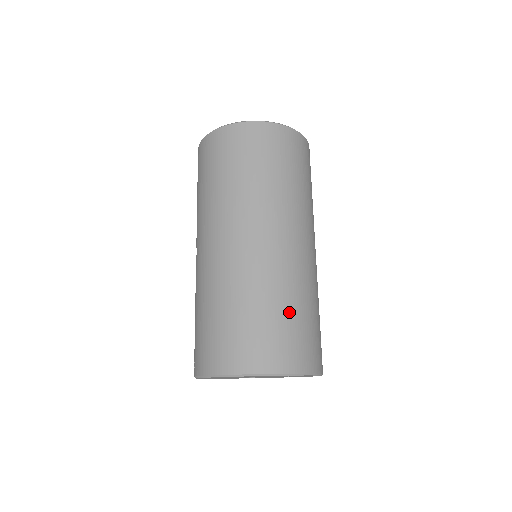
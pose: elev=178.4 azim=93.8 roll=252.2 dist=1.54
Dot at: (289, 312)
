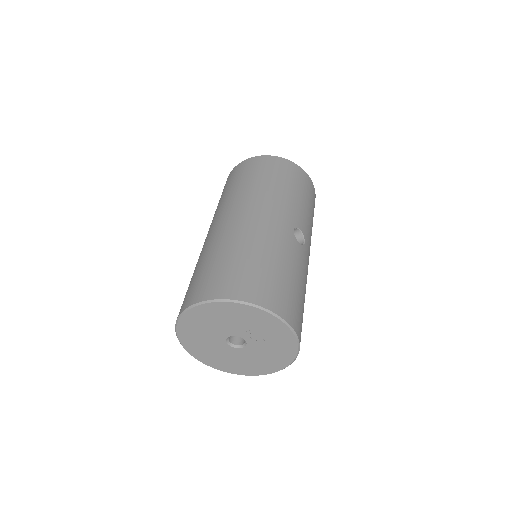
Dot at: (229, 258)
